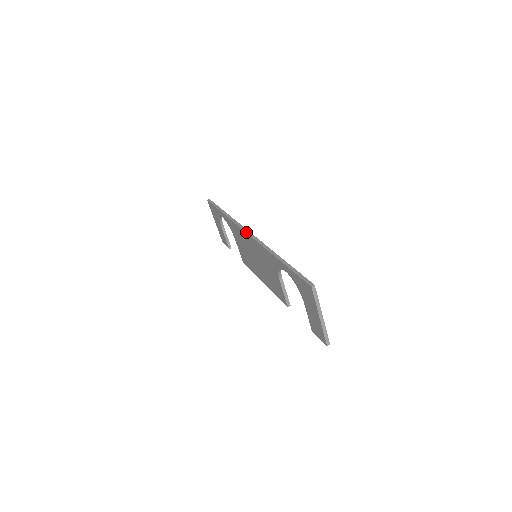
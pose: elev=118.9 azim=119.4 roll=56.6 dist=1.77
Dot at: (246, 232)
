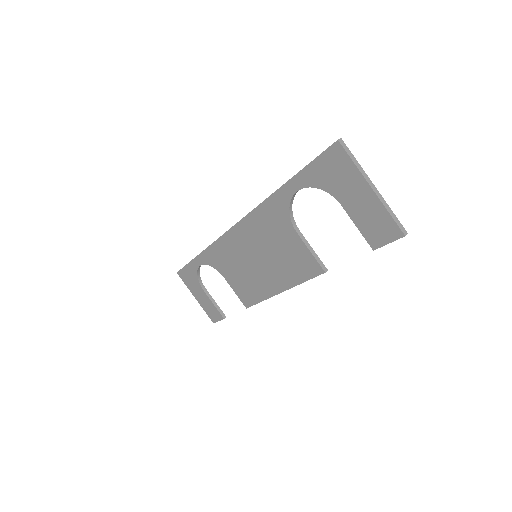
Dot at: (231, 227)
